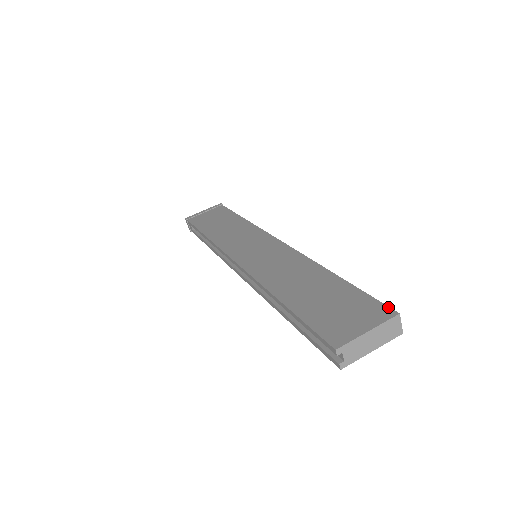
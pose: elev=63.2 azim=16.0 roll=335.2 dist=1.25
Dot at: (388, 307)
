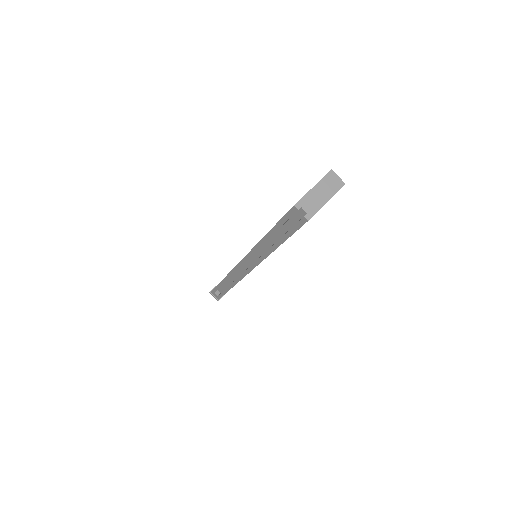
Dot at: occluded
